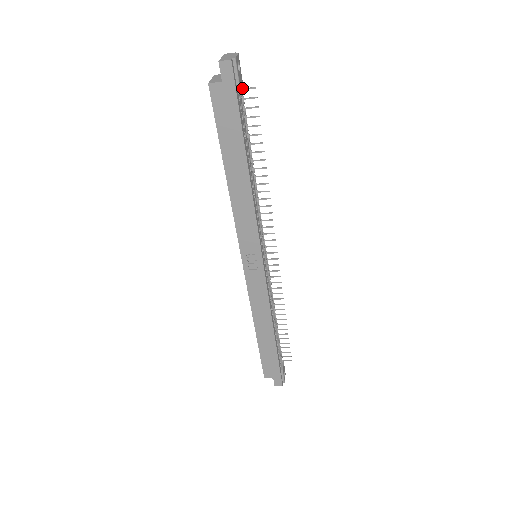
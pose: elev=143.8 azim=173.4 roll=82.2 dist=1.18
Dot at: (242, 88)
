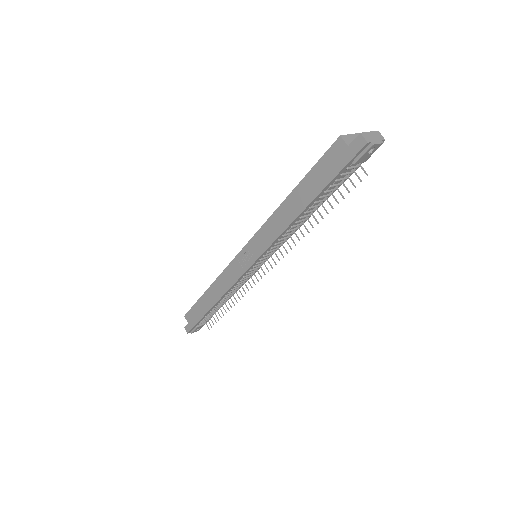
Dot at: (360, 164)
